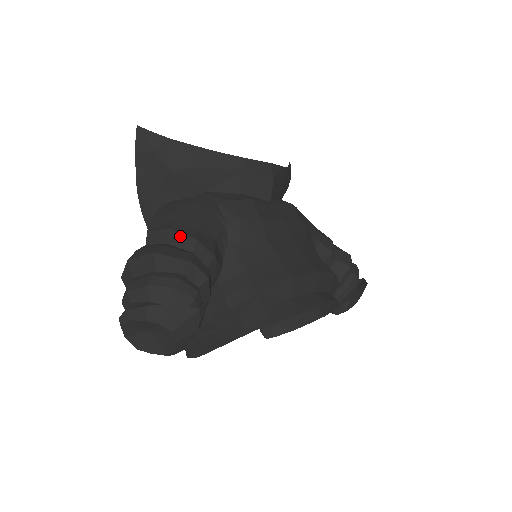
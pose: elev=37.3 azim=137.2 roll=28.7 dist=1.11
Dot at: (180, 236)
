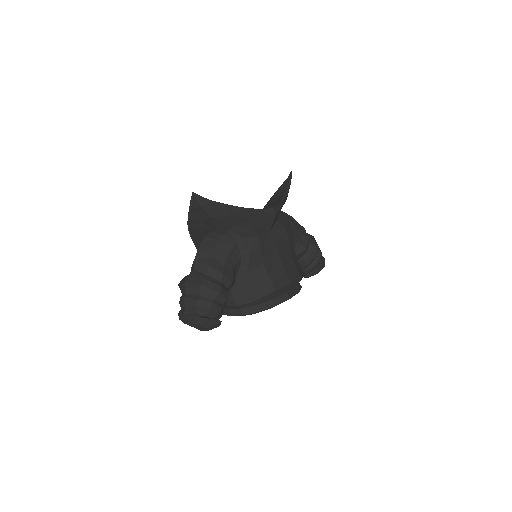
Dot at: (214, 271)
